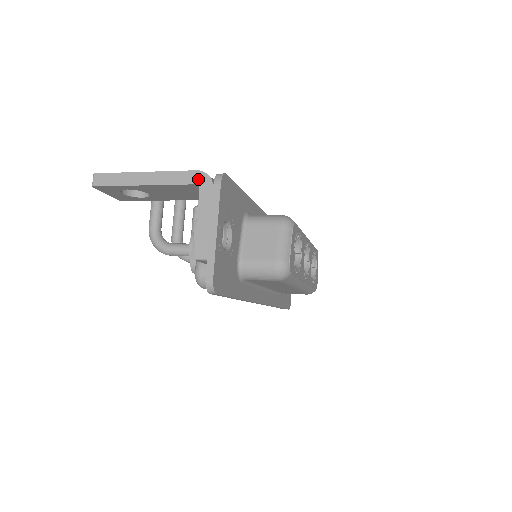
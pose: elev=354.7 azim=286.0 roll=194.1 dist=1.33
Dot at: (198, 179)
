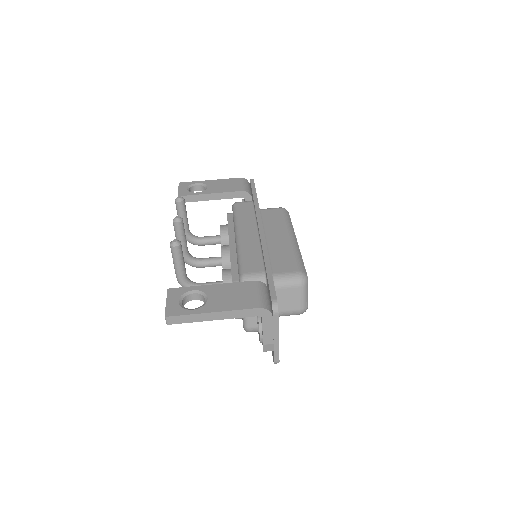
Dot at: (260, 313)
